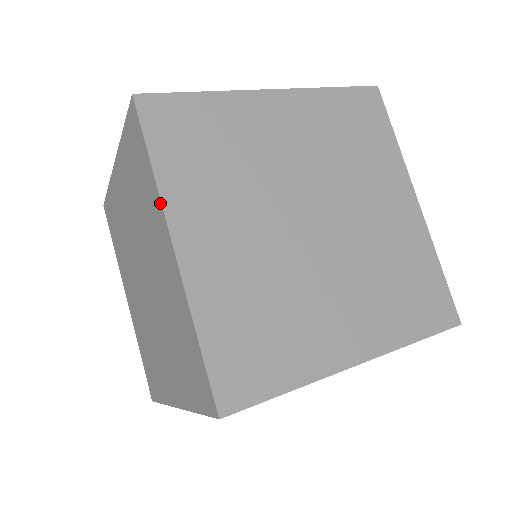
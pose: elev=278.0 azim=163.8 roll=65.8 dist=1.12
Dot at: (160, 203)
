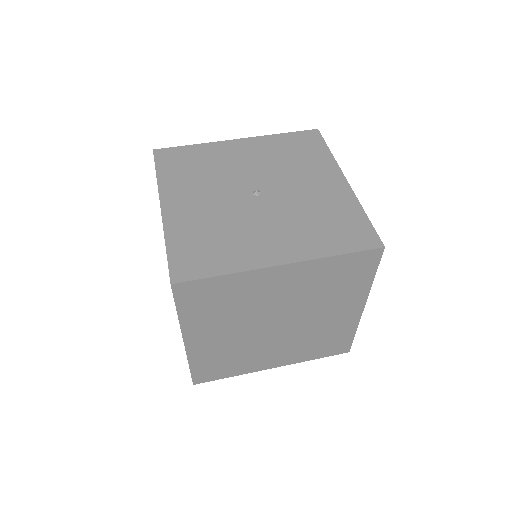
Dot at: (180, 326)
